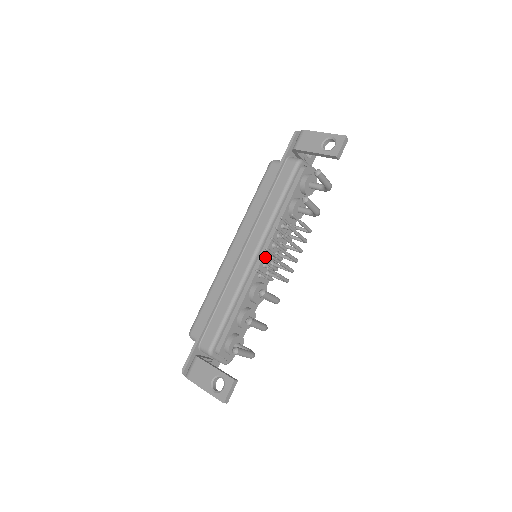
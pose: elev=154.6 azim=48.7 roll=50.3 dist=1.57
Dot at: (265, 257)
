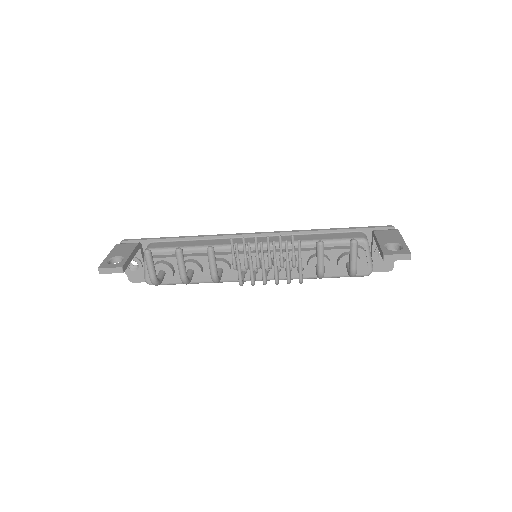
Dot at: occluded
